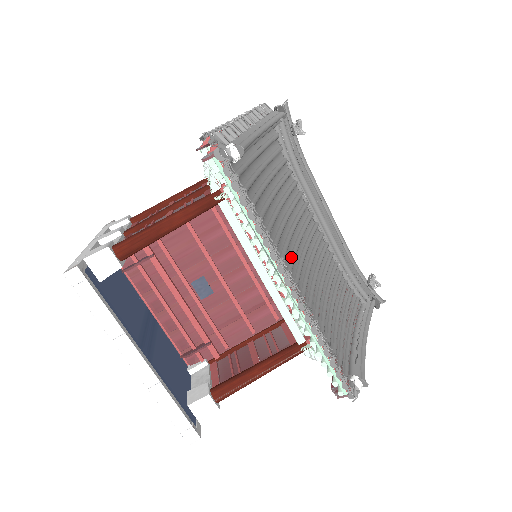
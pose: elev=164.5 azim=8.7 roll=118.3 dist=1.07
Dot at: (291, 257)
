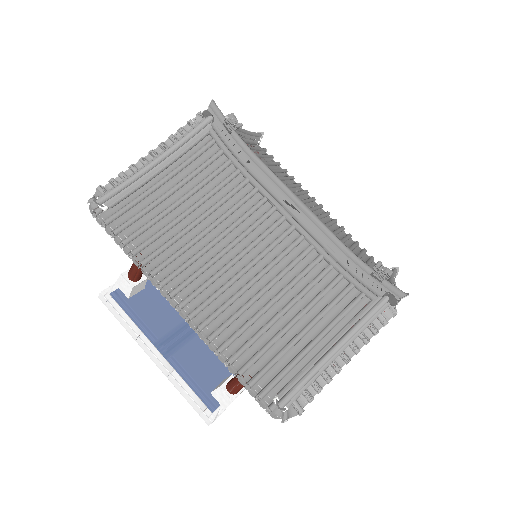
Dot at: (189, 276)
